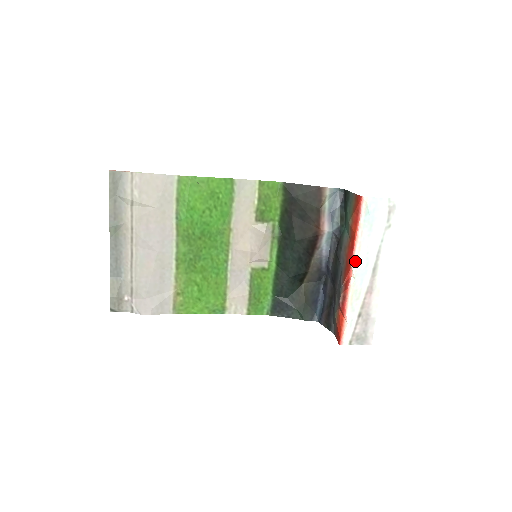
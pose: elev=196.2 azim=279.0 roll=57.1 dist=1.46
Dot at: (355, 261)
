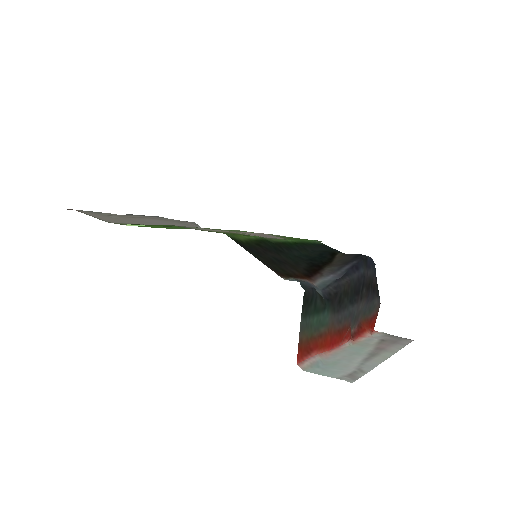
Dot at: (339, 349)
